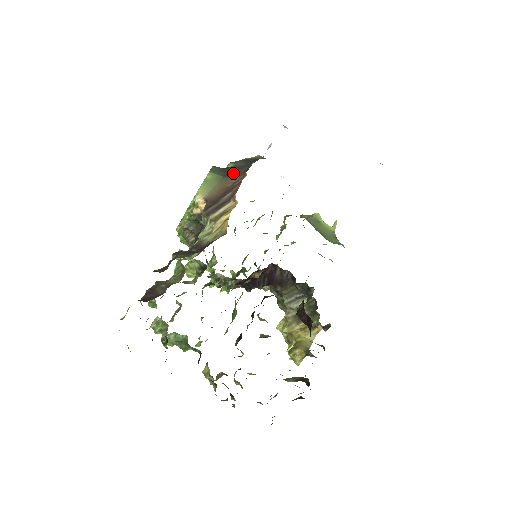
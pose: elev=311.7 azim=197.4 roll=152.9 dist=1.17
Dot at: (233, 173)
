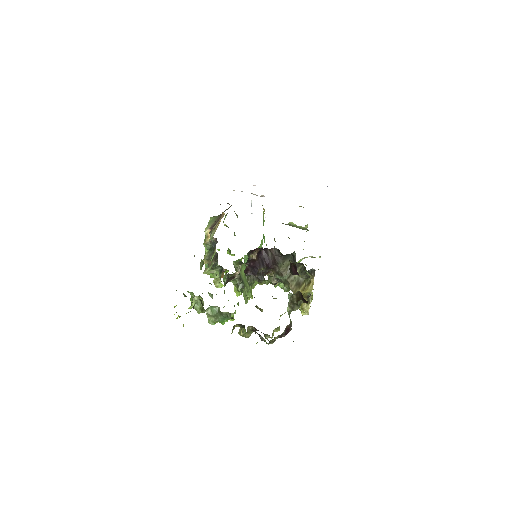
Dot at: (224, 211)
